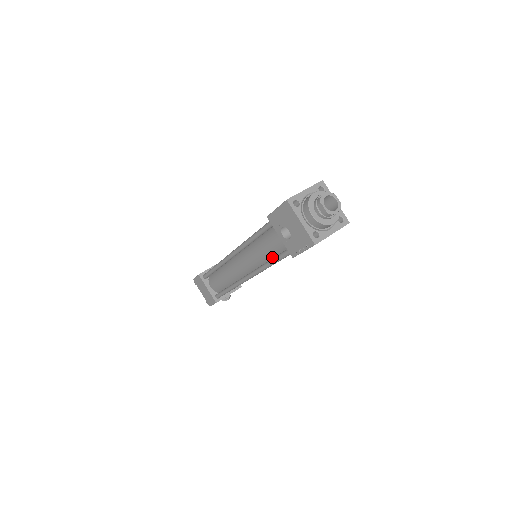
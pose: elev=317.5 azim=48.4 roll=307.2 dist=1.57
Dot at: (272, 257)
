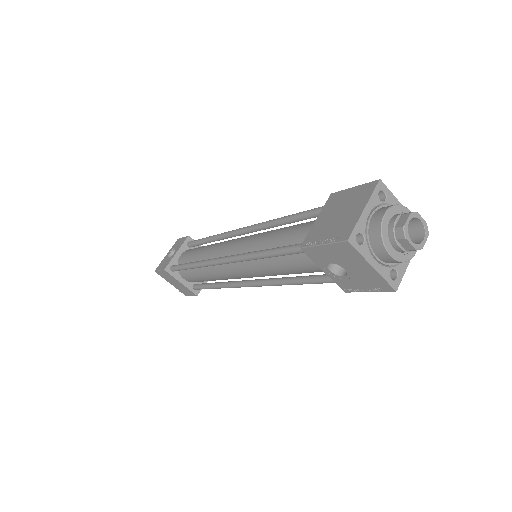
Dot at: (296, 273)
